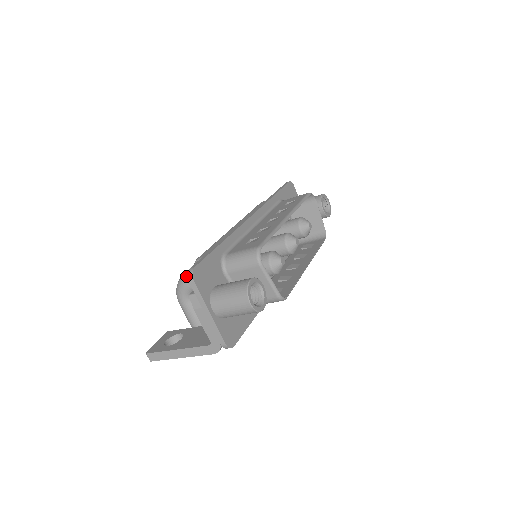
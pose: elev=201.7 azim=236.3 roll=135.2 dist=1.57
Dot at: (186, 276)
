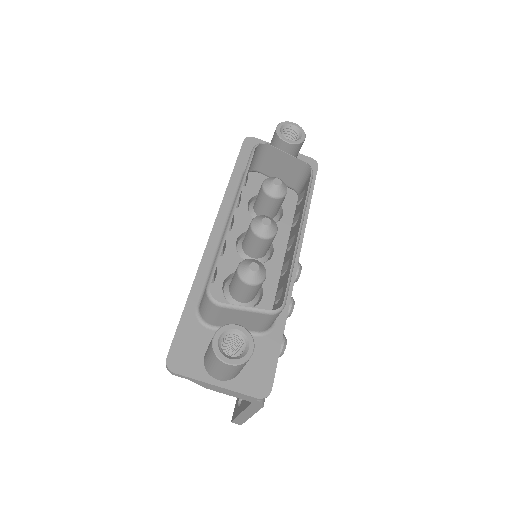
Dot at: occluded
